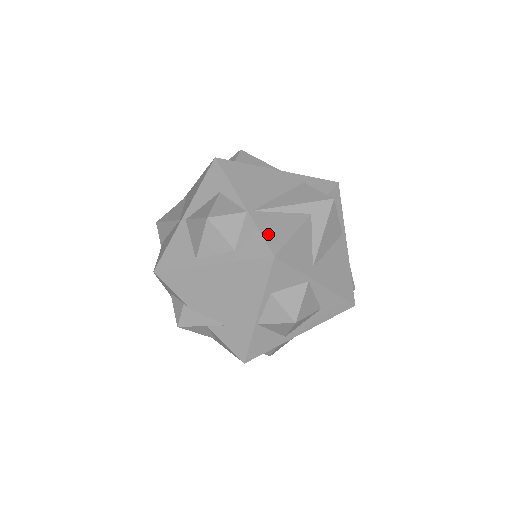
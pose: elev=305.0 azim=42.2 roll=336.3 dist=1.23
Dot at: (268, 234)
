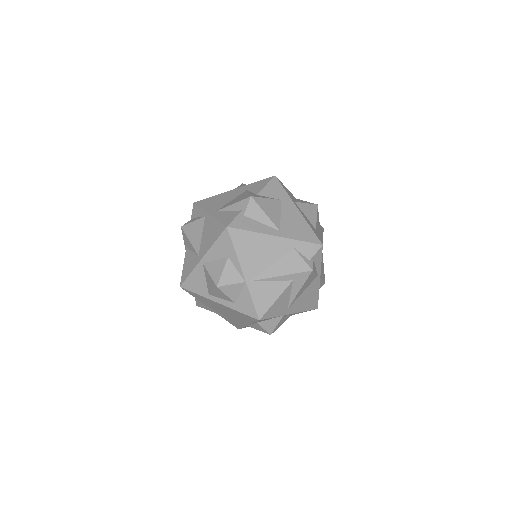
Dot at: (258, 302)
